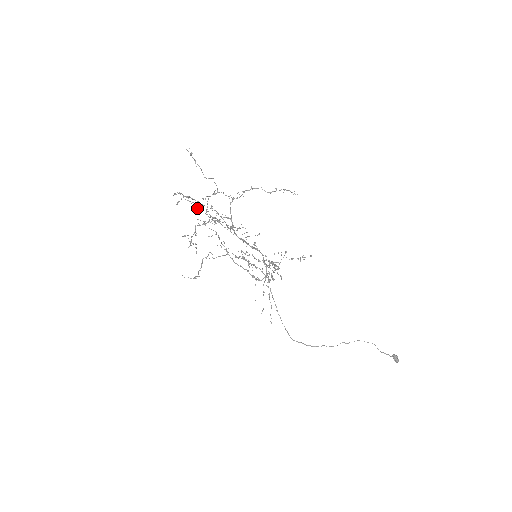
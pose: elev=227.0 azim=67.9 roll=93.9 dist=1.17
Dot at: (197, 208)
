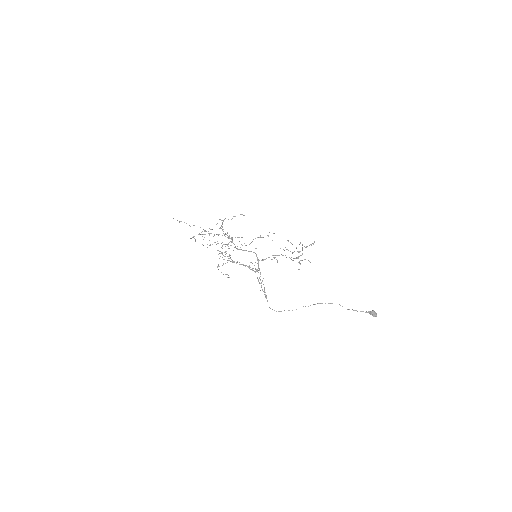
Dot at: occluded
